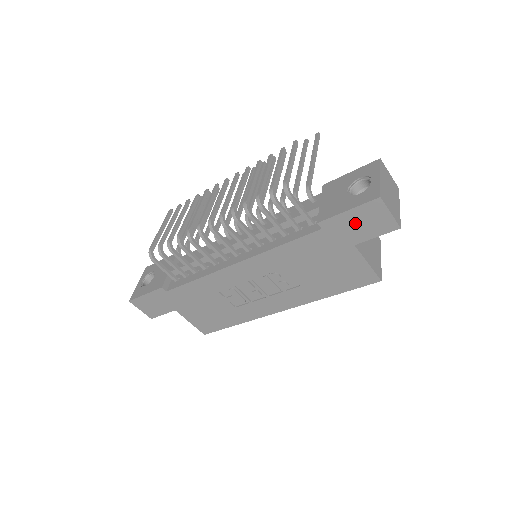
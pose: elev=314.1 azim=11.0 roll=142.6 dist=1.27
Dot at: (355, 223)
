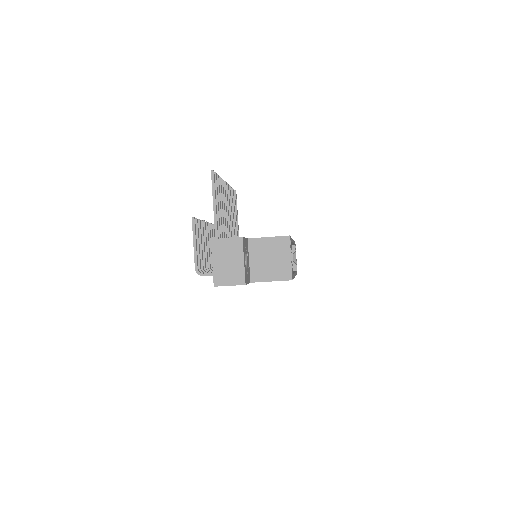
Dot at: occluded
